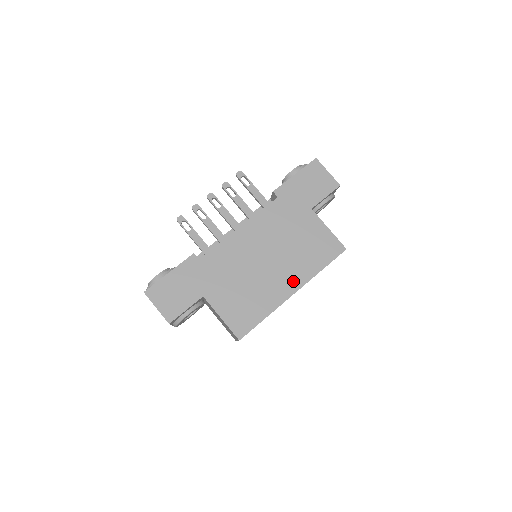
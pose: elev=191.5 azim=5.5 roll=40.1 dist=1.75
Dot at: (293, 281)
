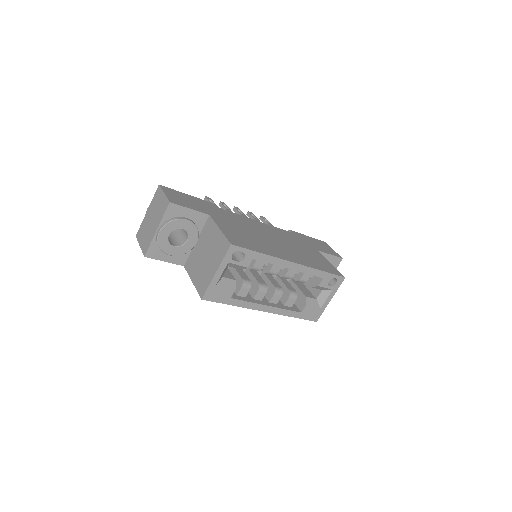
Dot at: (294, 258)
